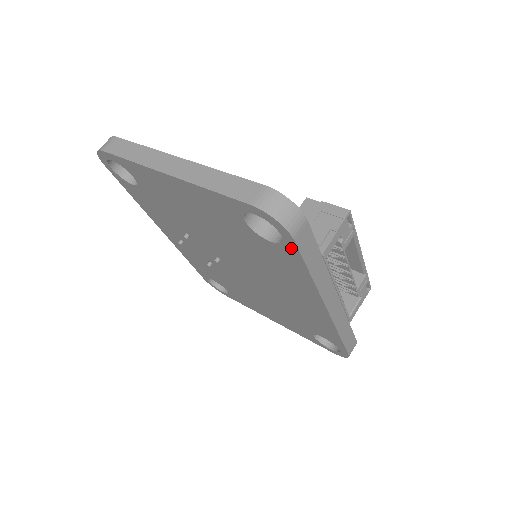
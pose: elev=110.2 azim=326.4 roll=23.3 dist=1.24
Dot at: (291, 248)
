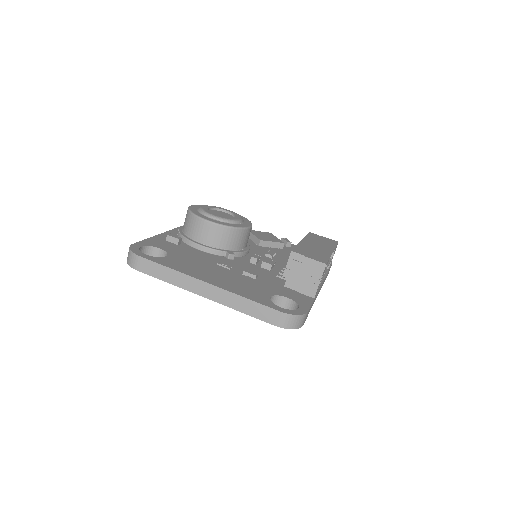
Dot at: occluded
